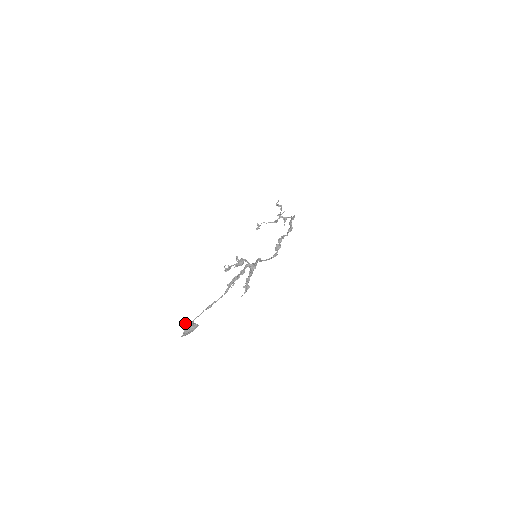
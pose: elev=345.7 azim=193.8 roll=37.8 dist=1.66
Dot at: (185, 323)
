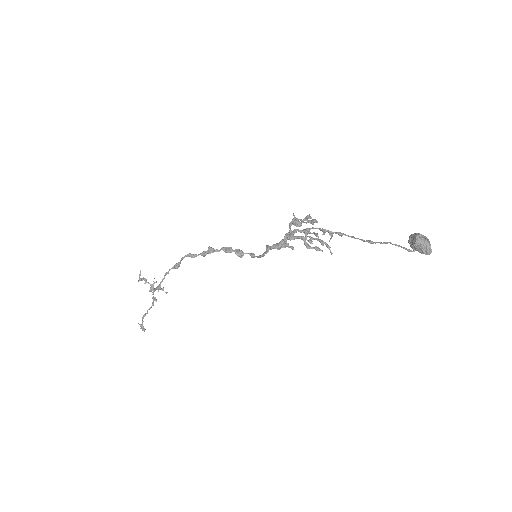
Dot at: (418, 233)
